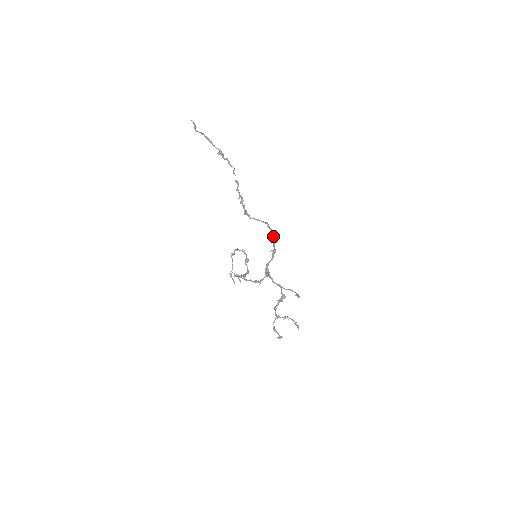
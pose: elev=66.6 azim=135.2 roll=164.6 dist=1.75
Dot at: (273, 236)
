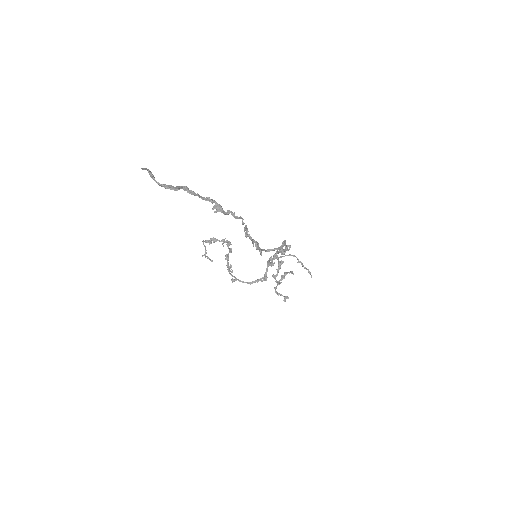
Dot at: (285, 245)
